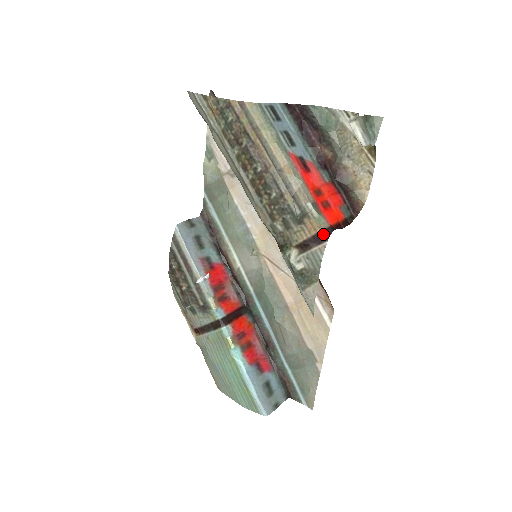
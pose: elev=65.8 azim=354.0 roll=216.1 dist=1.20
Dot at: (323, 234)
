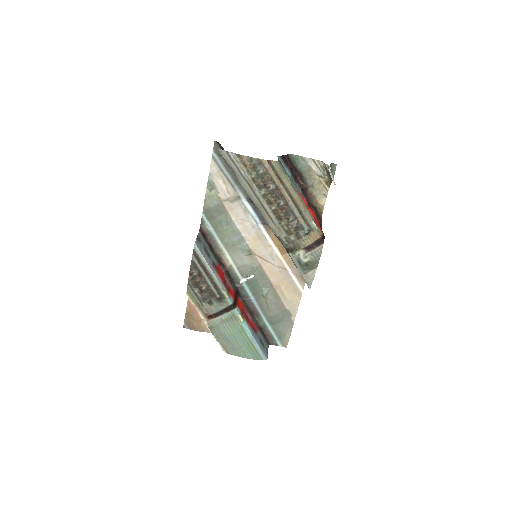
Dot at: (321, 239)
